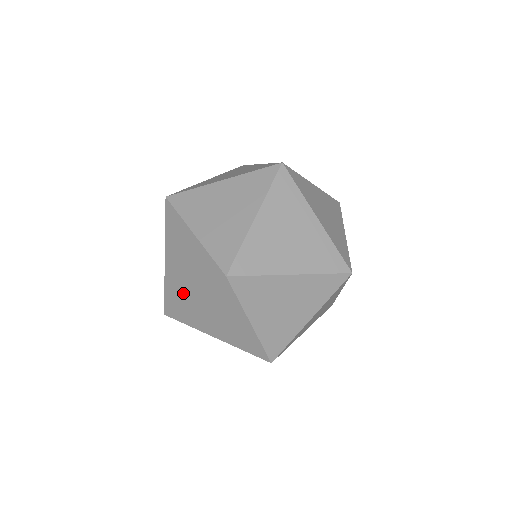
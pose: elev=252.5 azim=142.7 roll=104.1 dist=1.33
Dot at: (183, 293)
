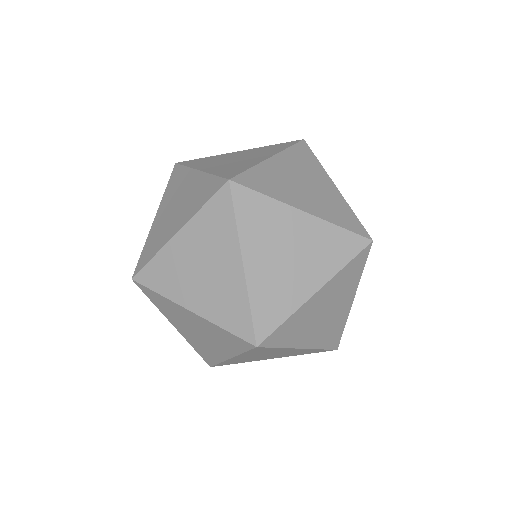
Dot at: (218, 355)
